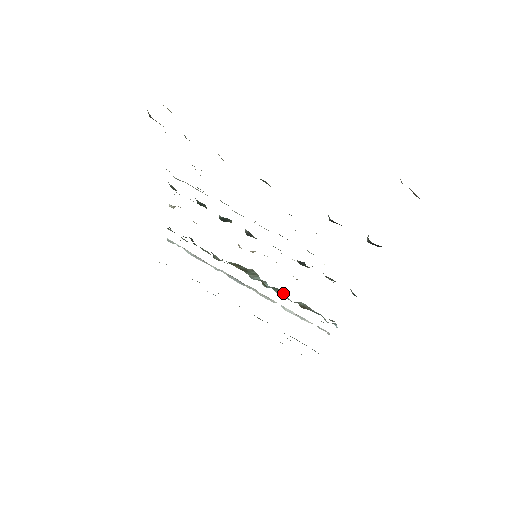
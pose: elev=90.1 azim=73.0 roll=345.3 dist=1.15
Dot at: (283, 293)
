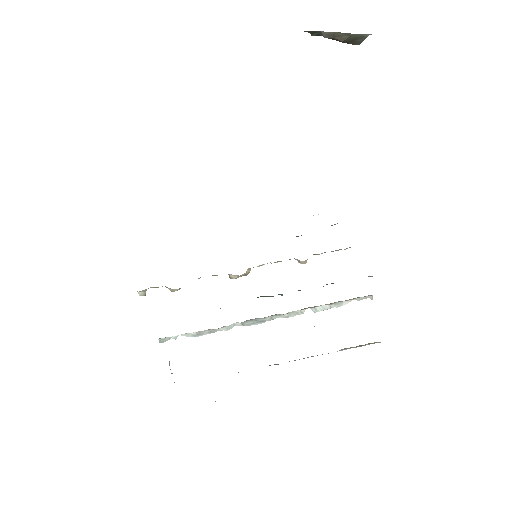
Dot at: occluded
